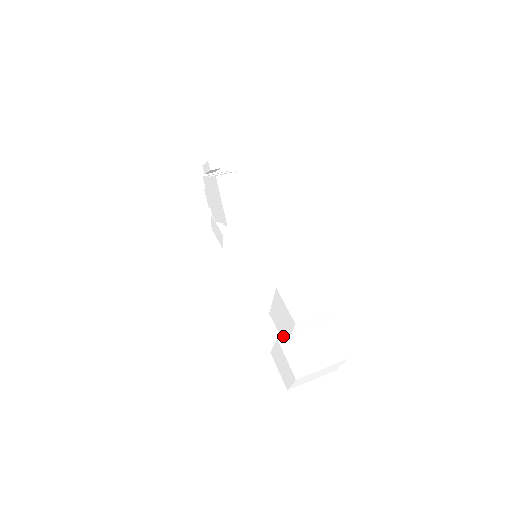
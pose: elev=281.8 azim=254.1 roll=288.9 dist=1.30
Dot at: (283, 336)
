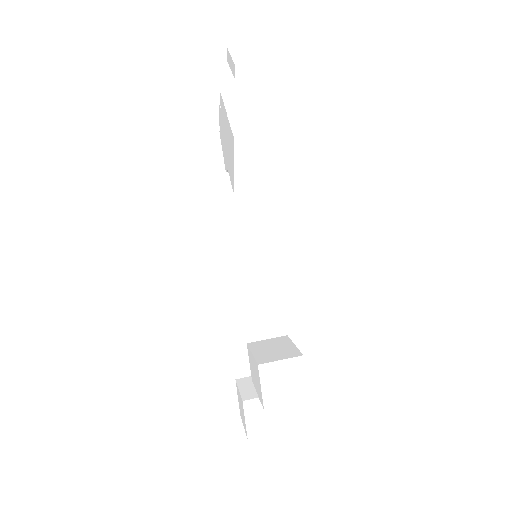
Dot at: (252, 378)
